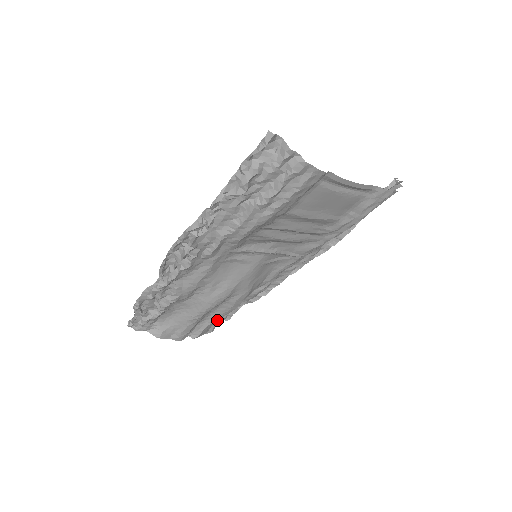
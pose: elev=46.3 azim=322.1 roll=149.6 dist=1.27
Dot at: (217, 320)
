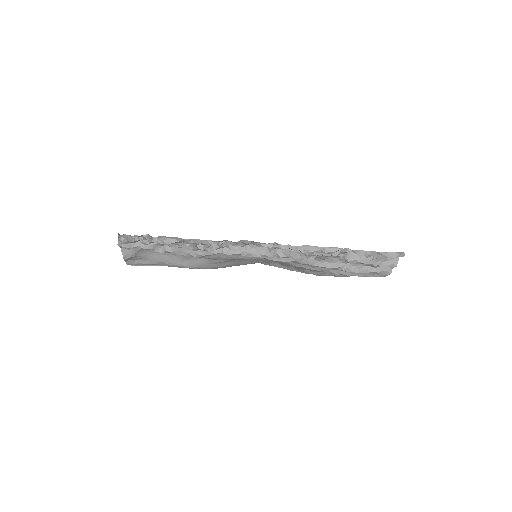
Dot at: occluded
